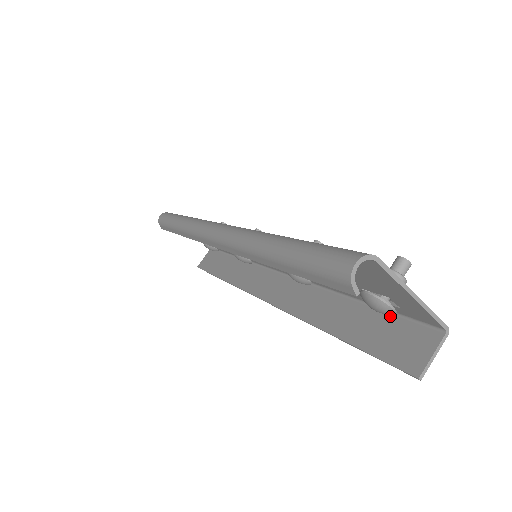
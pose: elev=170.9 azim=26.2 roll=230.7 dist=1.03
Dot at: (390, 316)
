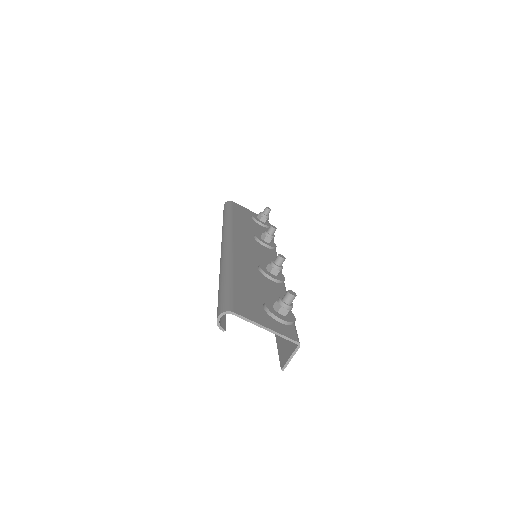
Dot at: occluded
